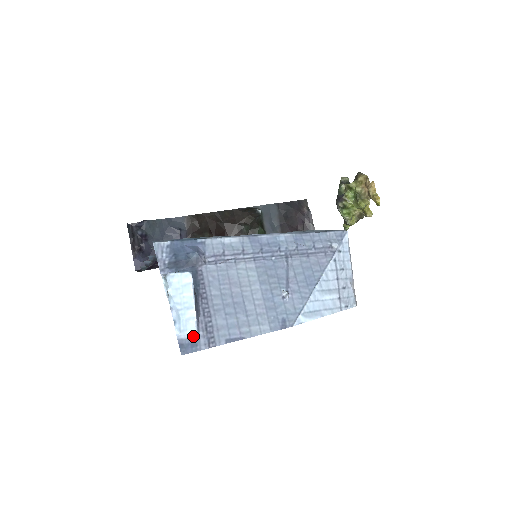
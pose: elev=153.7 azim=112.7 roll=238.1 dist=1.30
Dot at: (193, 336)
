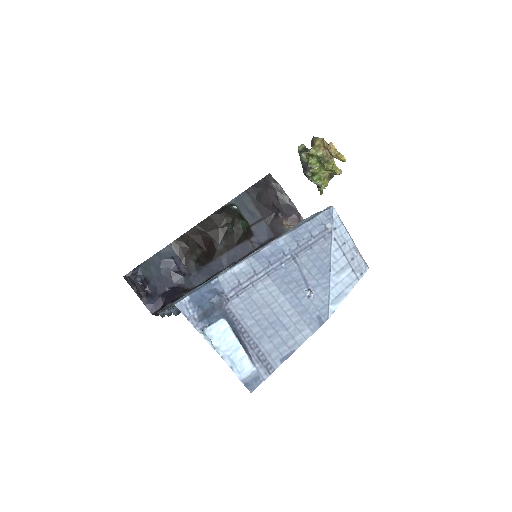
Dot at: (252, 371)
